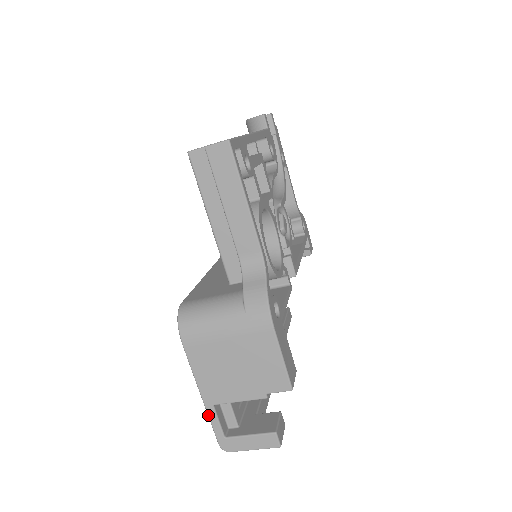
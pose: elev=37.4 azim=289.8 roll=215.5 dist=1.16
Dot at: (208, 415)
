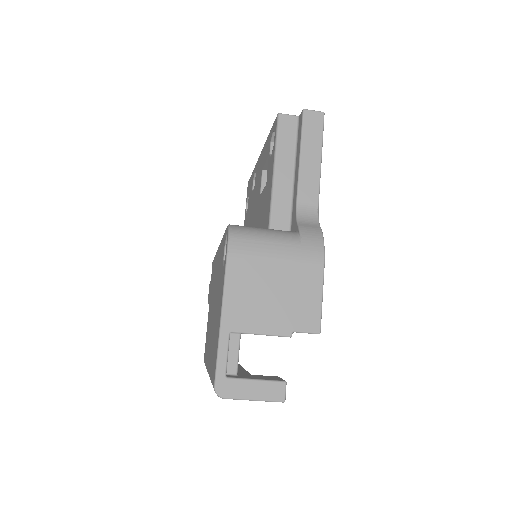
Dot at: (219, 343)
